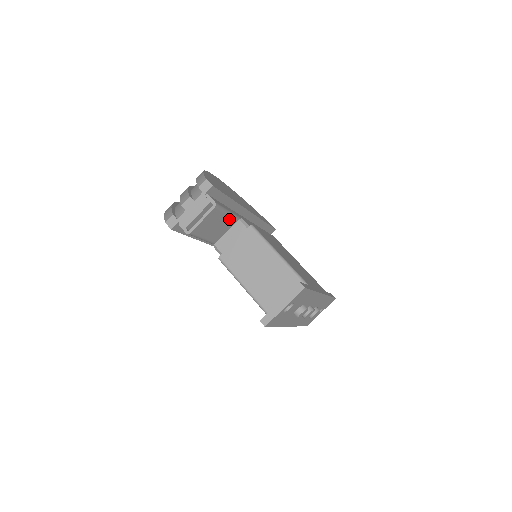
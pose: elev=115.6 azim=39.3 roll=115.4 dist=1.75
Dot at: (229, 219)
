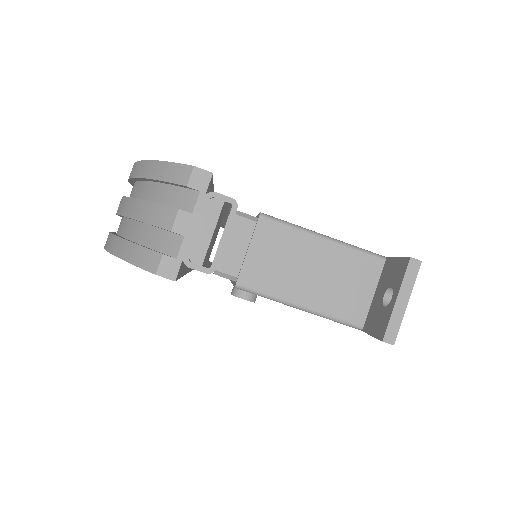
Dot at: occluded
